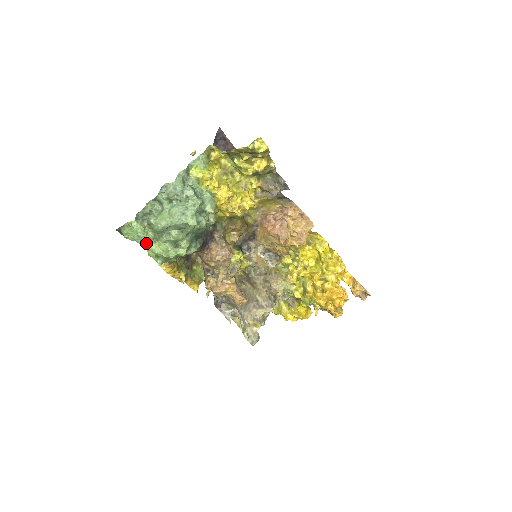
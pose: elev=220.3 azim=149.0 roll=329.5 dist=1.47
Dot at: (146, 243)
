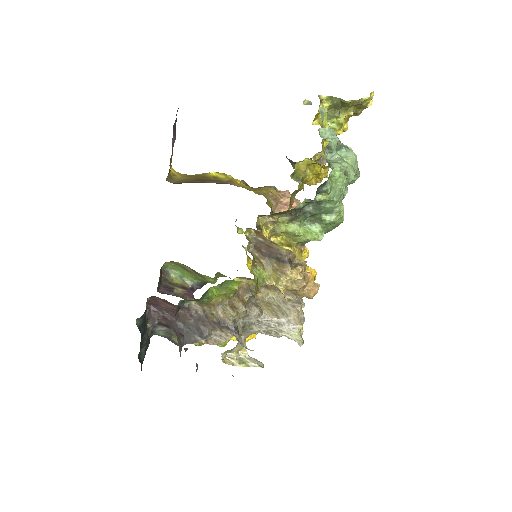
Dot at: (339, 201)
